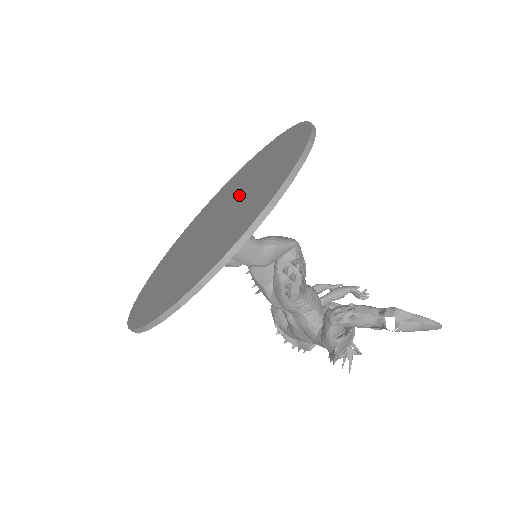
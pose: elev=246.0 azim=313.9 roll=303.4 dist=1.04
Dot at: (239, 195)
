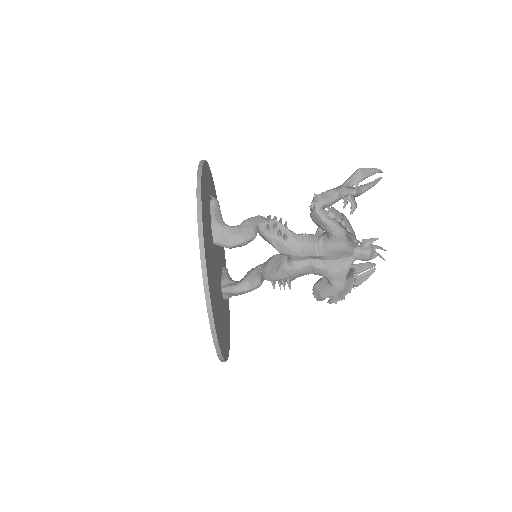
Dot at: occluded
